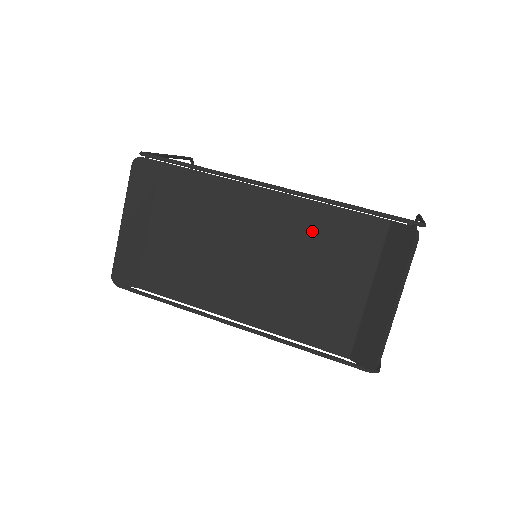
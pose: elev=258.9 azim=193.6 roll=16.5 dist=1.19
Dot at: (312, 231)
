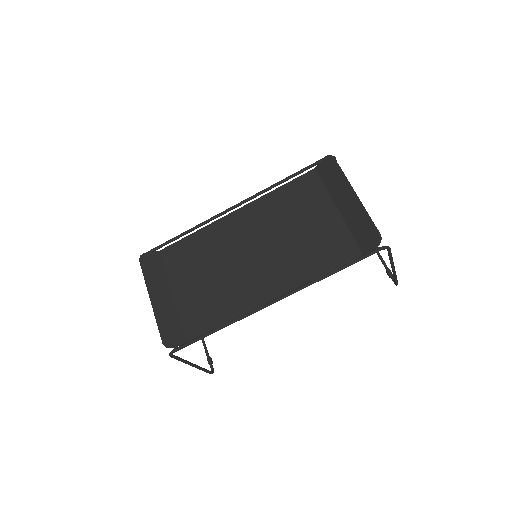
Dot at: (277, 209)
